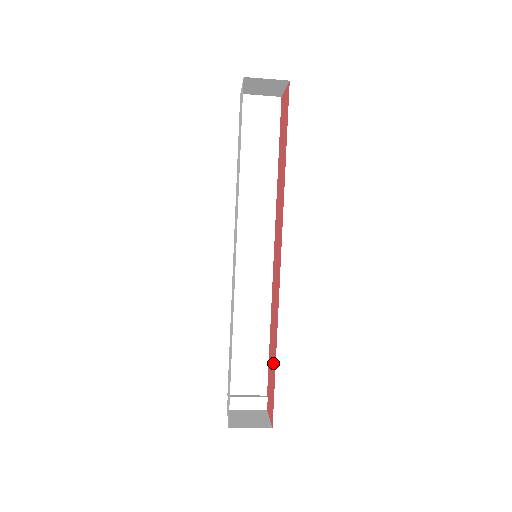
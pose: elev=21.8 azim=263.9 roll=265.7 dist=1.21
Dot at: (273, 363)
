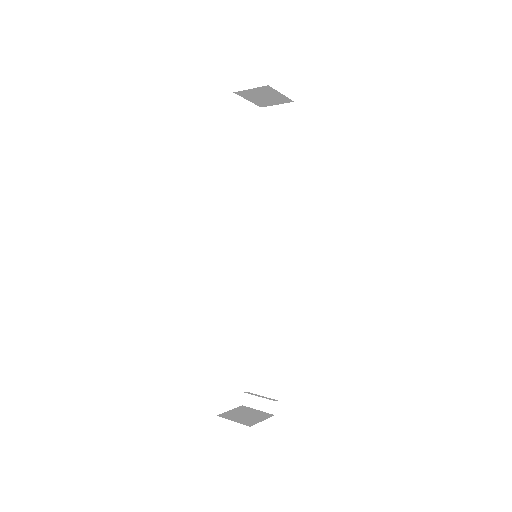
Dot at: occluded
